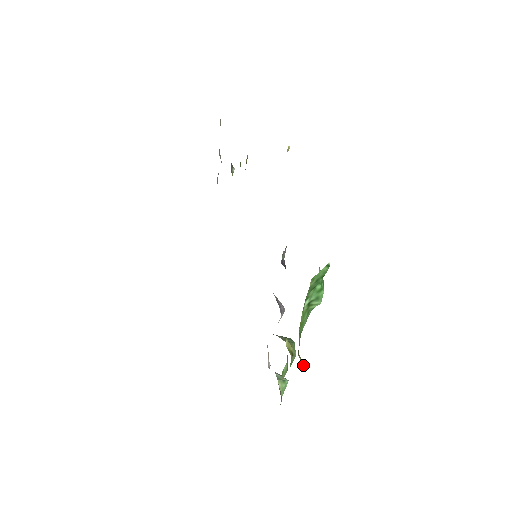
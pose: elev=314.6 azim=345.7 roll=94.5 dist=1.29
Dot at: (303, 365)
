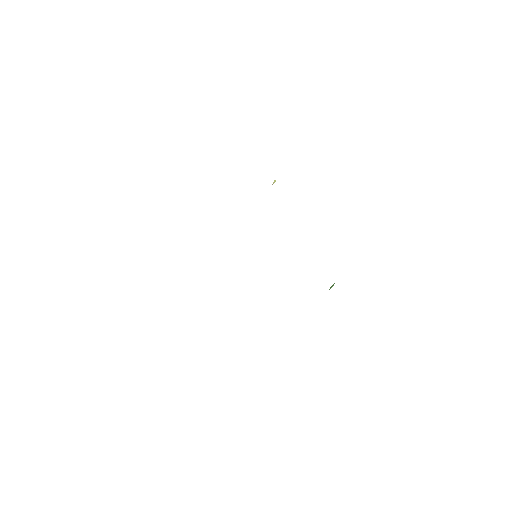
Dot at: occluded
